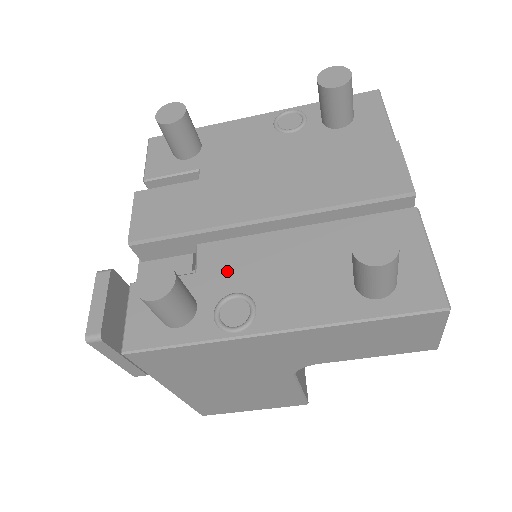
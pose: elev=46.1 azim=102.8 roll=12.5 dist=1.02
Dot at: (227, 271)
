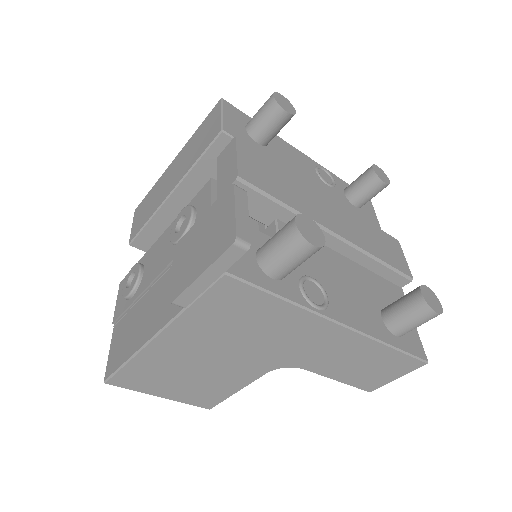
Dot at: occluded
